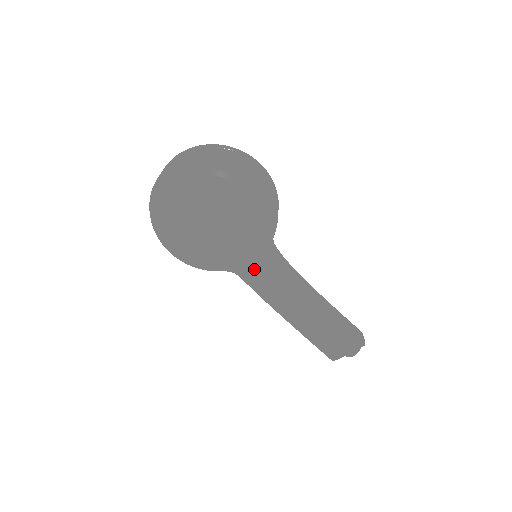
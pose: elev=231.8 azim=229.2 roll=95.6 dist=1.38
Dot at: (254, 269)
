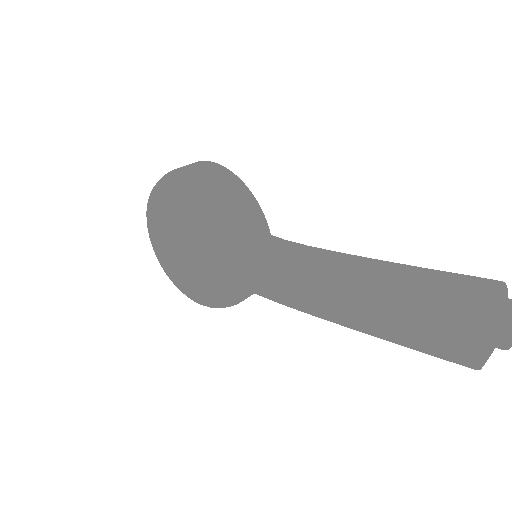
Dot at: (243, 270)
